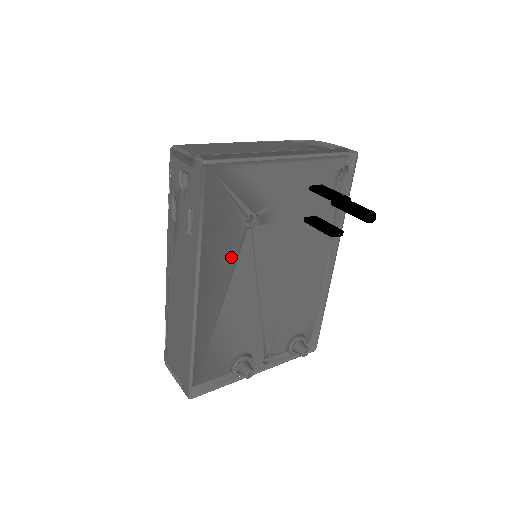
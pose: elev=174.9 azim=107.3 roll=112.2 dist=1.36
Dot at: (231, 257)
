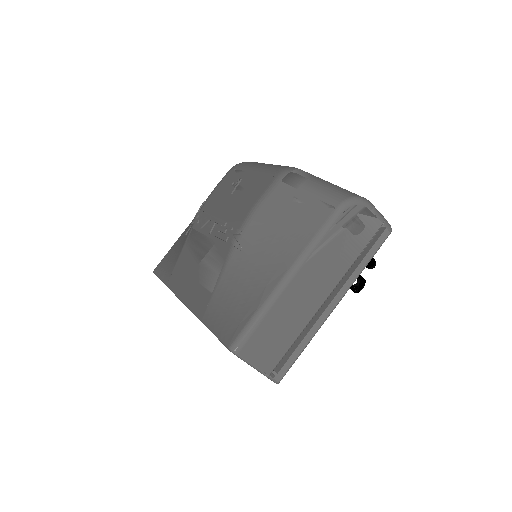
Dot at: occluded
